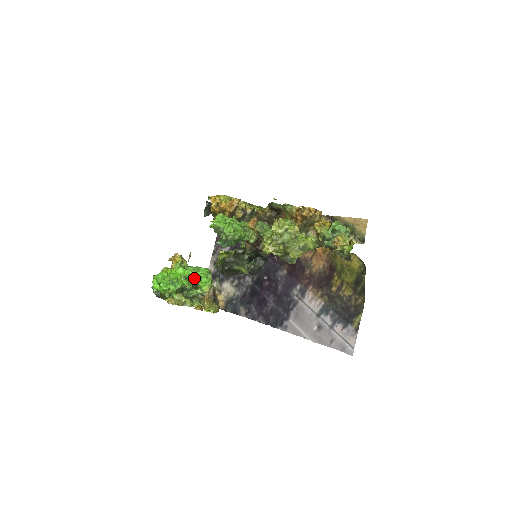
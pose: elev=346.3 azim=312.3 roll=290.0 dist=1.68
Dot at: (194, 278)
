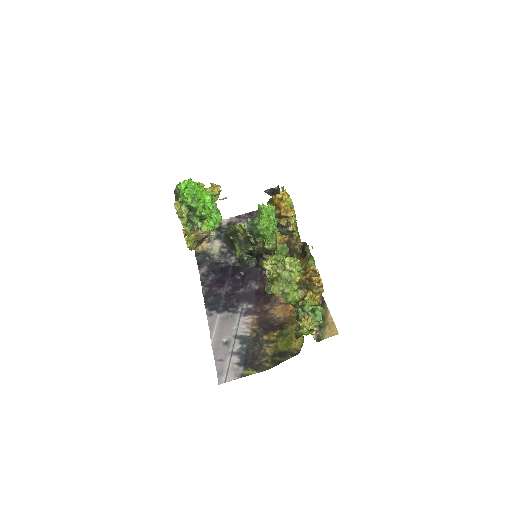
Dot at: (208, 213)
